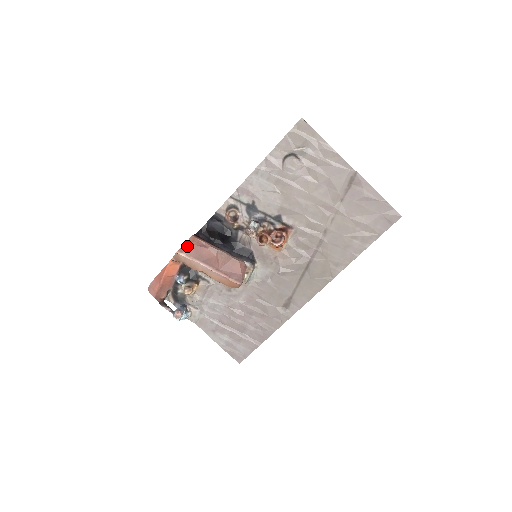
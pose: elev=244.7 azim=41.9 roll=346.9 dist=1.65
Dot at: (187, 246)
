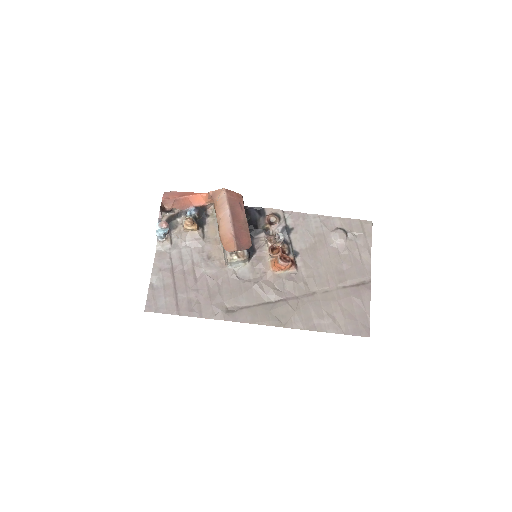
Dot at: (233, 194)
